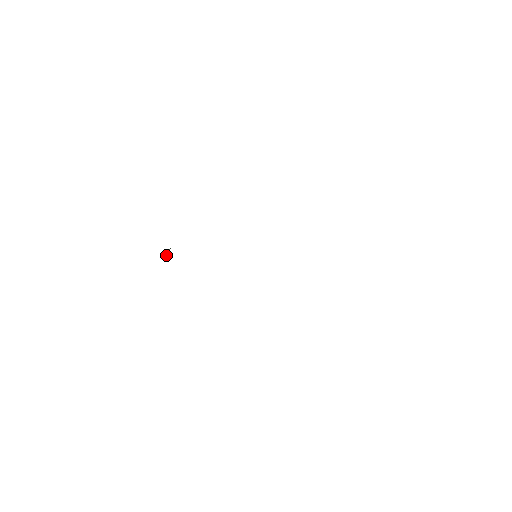
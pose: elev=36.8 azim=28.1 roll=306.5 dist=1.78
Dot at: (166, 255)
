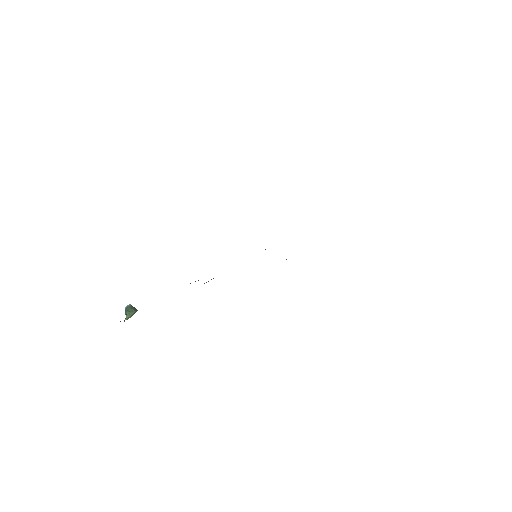
Dot at: (126, 314)
